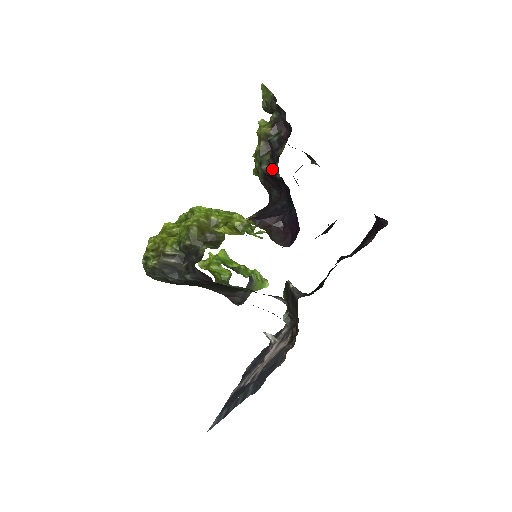
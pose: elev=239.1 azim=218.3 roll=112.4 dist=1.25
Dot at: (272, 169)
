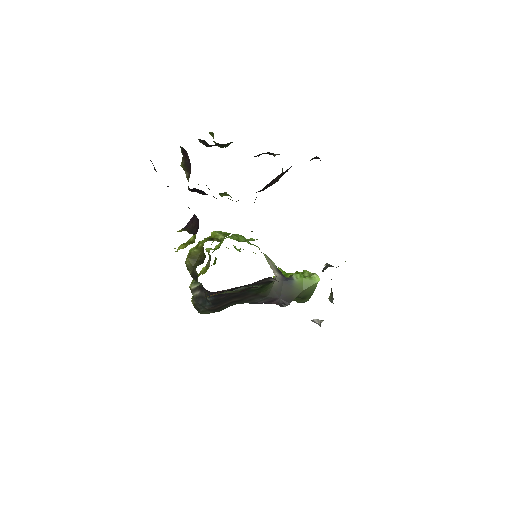
Dot at: occluded
